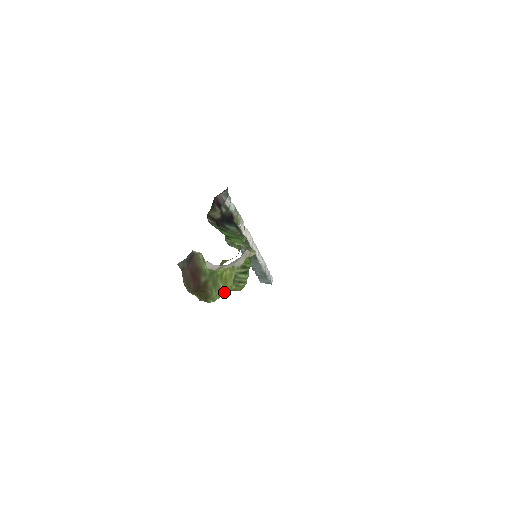
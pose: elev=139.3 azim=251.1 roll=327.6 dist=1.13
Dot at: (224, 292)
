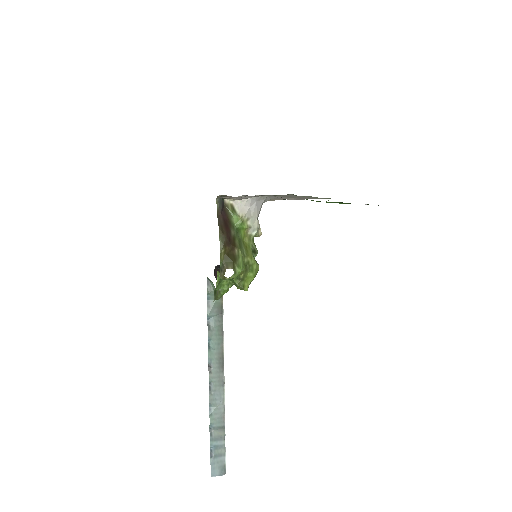
Dot at: (246, 264)
